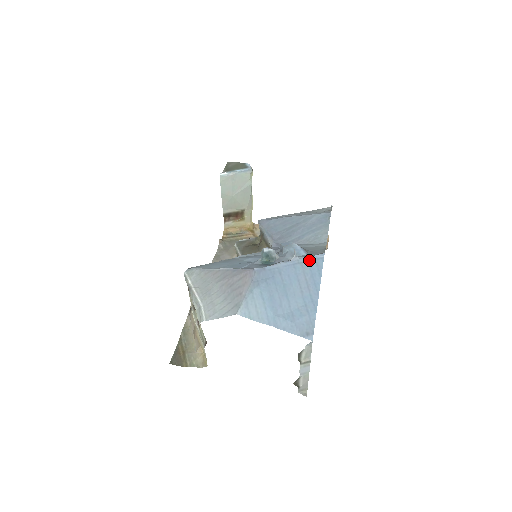
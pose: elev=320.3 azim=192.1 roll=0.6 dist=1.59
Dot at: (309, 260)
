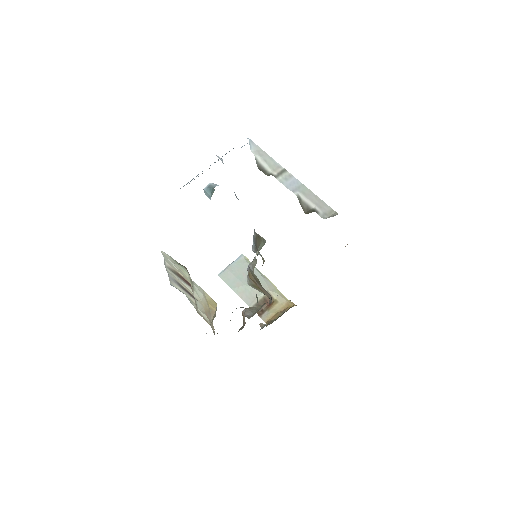
Dot at: occluded
